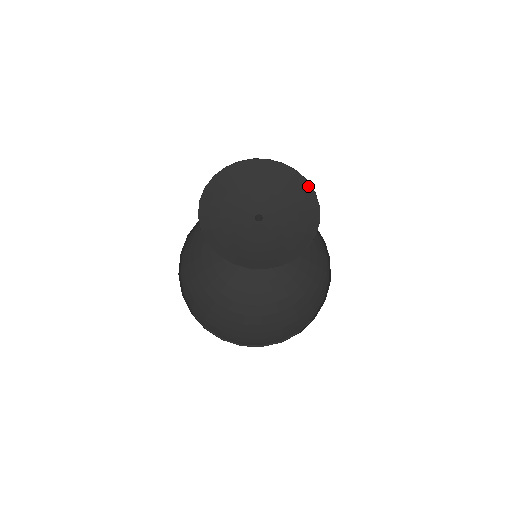
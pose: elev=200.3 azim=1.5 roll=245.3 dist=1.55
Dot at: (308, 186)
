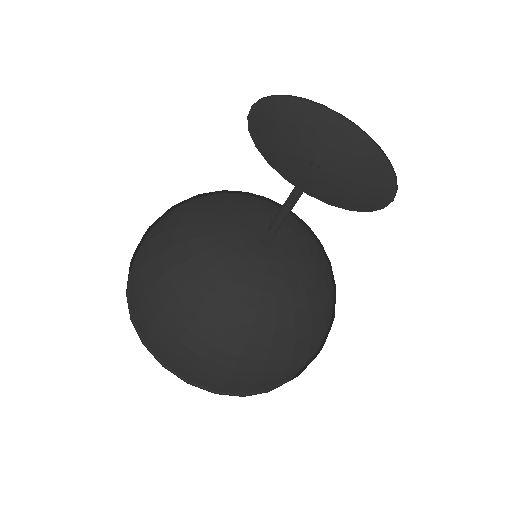
Dot at: (370, 143)
